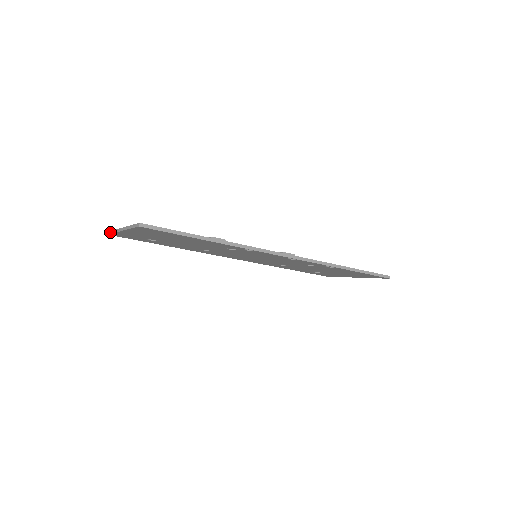
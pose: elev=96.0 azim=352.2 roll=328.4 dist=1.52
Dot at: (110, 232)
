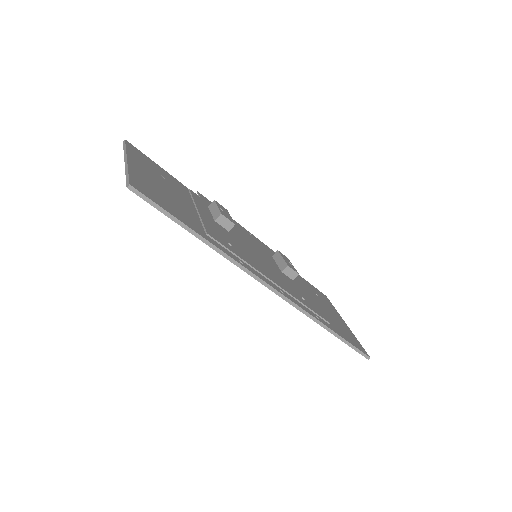
Dot at: (124, 144)
